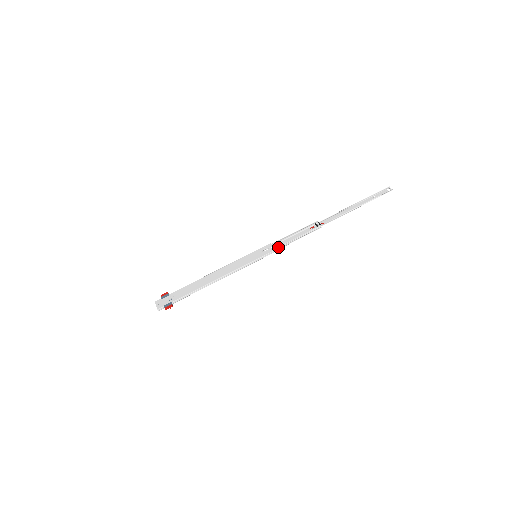
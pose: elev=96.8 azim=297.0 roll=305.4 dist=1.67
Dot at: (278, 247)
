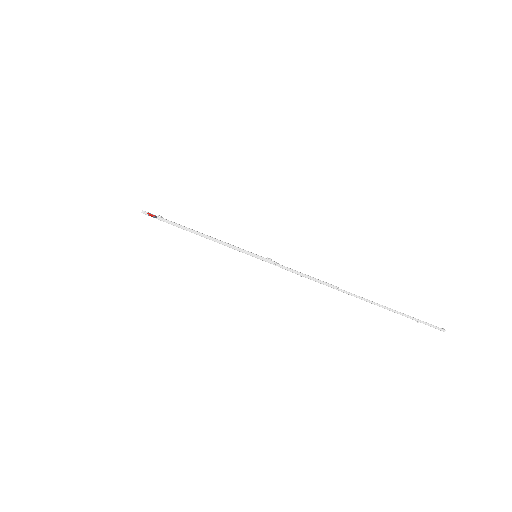
Dot at: (282, 265)
